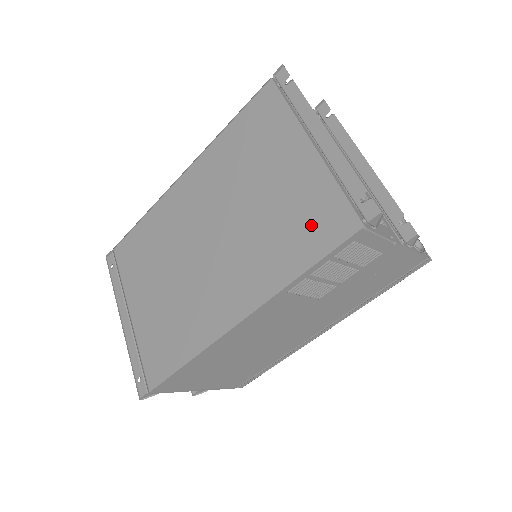
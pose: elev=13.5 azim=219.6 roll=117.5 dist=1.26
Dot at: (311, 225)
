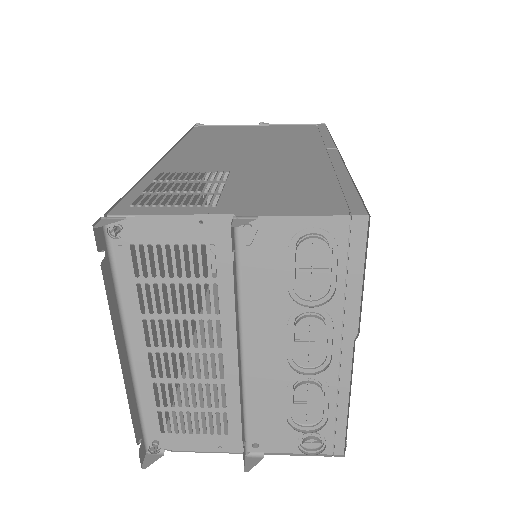
Dot at: occluded
